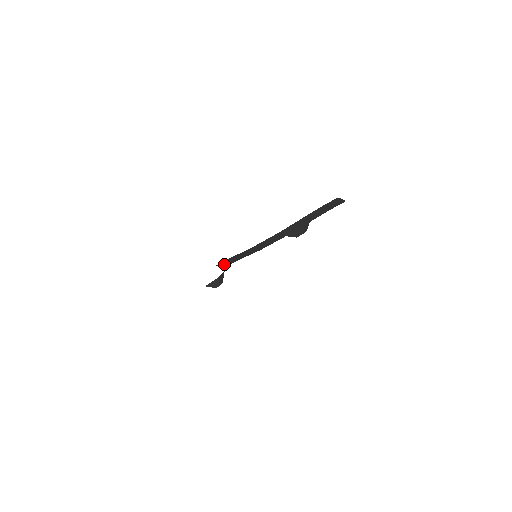
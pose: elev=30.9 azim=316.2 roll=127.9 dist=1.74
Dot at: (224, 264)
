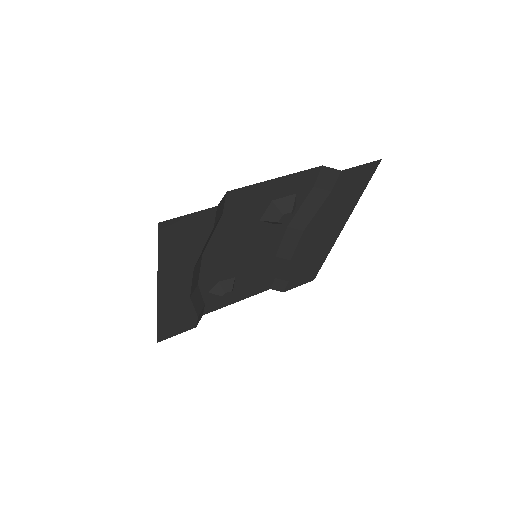
Dot at: (278, 287)
